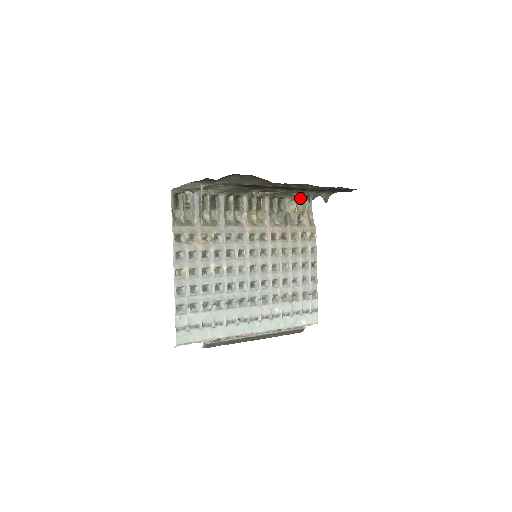
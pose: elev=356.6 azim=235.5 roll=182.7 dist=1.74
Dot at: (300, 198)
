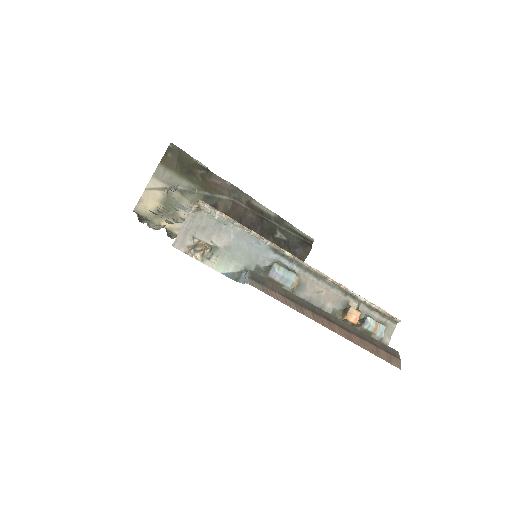
Dot at: occluded
